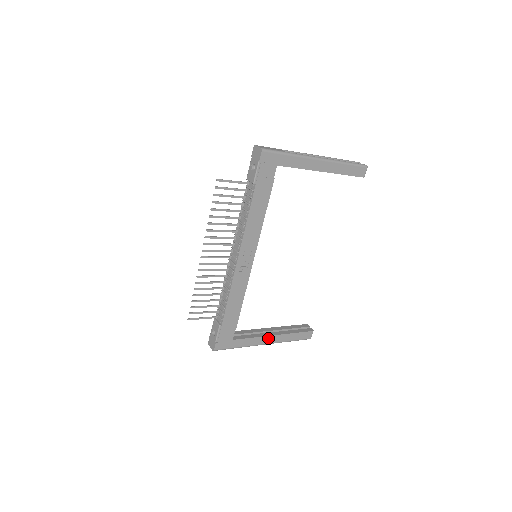
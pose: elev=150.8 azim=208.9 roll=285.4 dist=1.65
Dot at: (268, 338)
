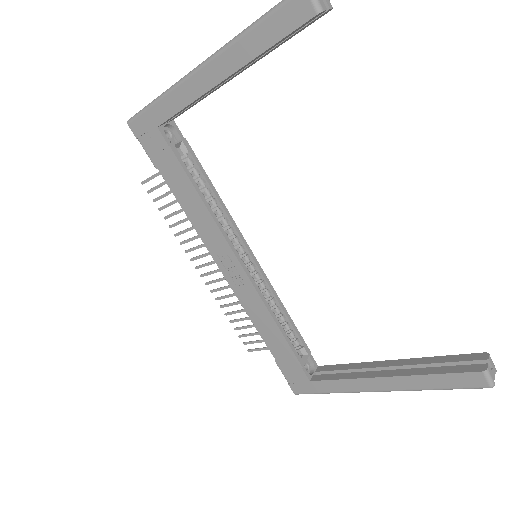
Dot at: (374, 381)
